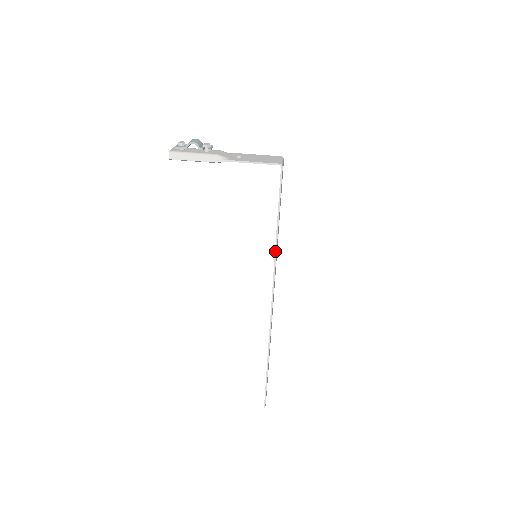
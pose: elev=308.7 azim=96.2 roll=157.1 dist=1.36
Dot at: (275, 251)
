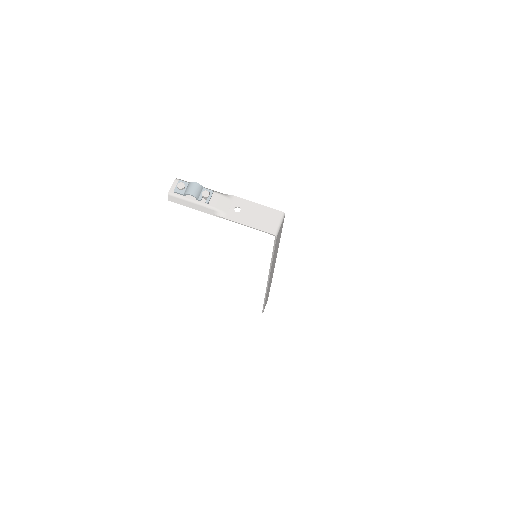
Dot at: (270, 267)
